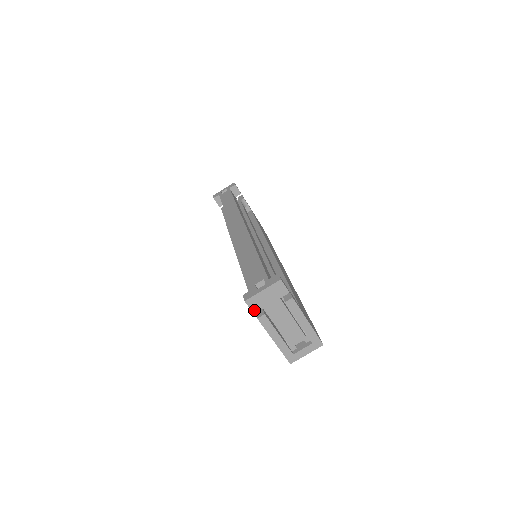
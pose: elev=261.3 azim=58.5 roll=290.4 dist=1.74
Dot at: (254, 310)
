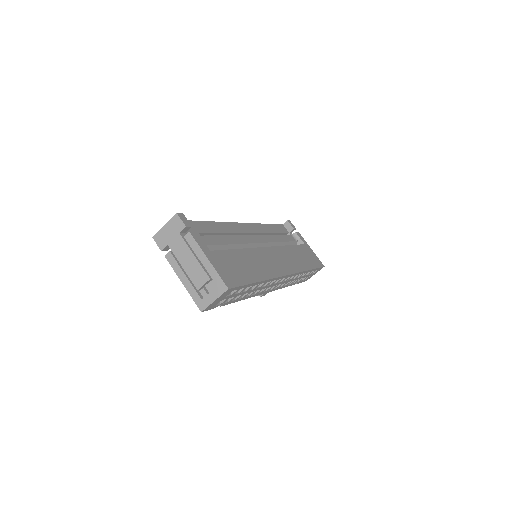
Dot at: (161, 247)
